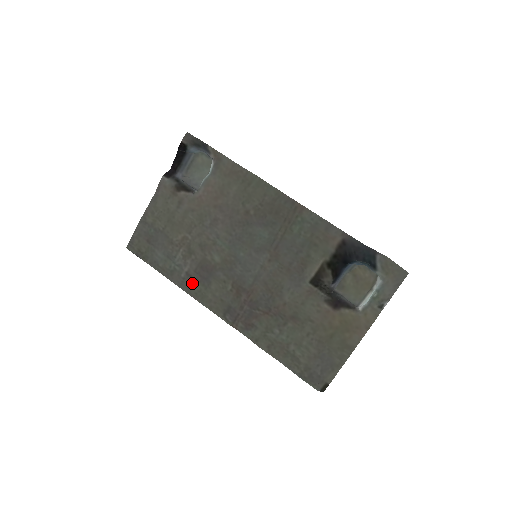
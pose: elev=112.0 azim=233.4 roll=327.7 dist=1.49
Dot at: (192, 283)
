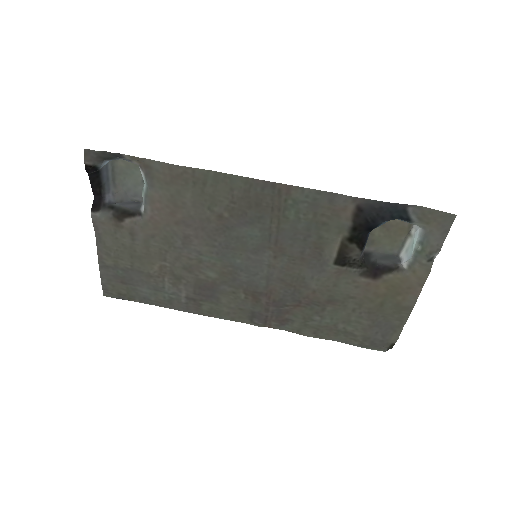
Dot at: (198, 305)
